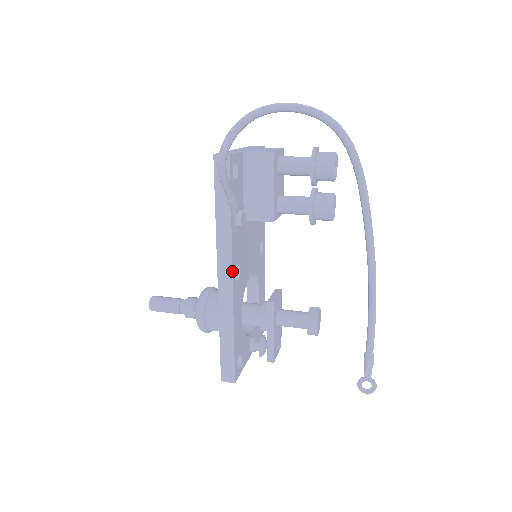
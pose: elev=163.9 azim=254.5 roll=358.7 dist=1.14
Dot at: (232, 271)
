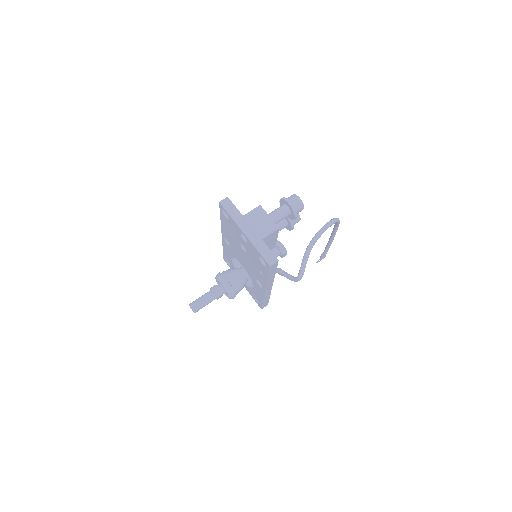
Dot at: occluded
